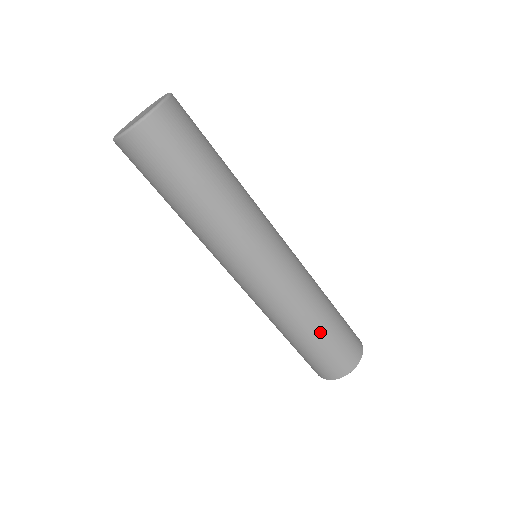
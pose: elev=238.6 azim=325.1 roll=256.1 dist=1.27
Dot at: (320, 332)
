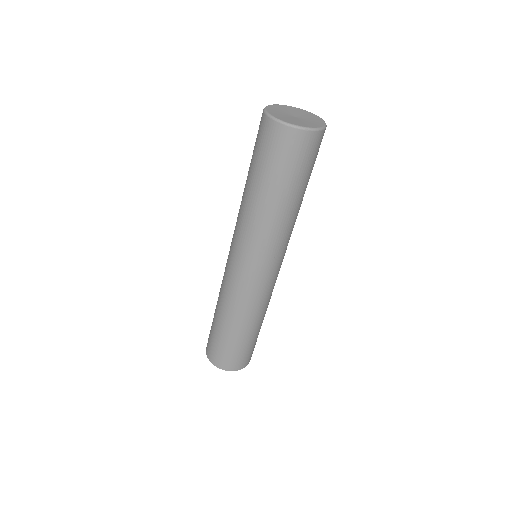
Dot at: (246, 335)
